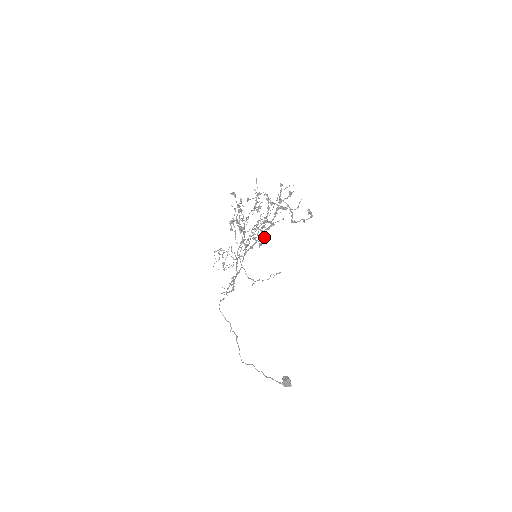
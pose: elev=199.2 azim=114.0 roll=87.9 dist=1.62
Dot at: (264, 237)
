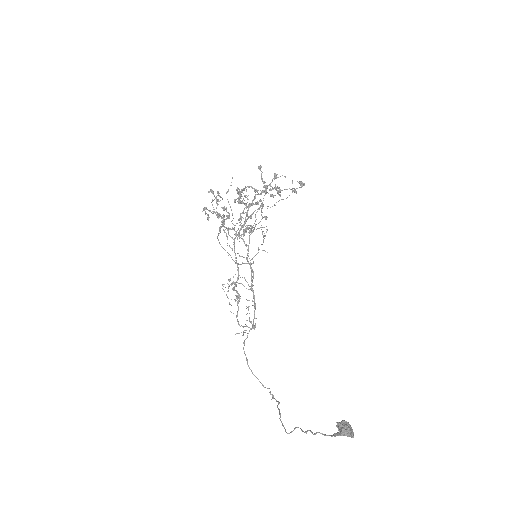
Dot at: (248, 216)
